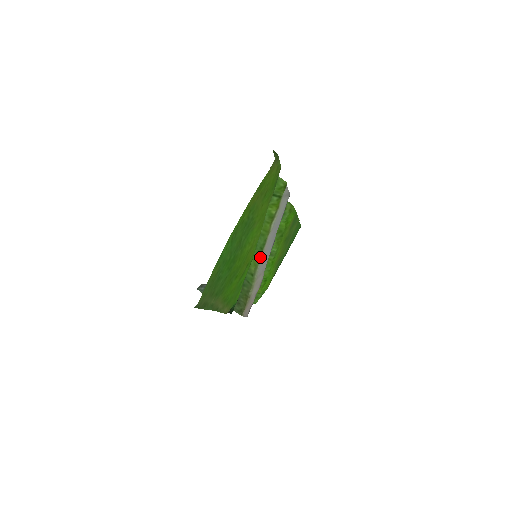
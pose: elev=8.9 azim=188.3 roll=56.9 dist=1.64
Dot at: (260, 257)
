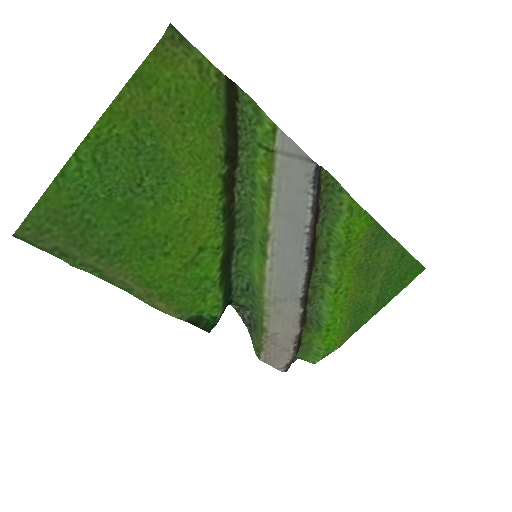
Dot at: (263, 260)
